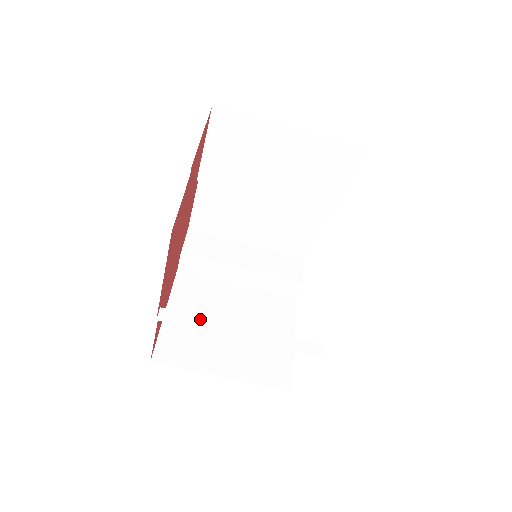
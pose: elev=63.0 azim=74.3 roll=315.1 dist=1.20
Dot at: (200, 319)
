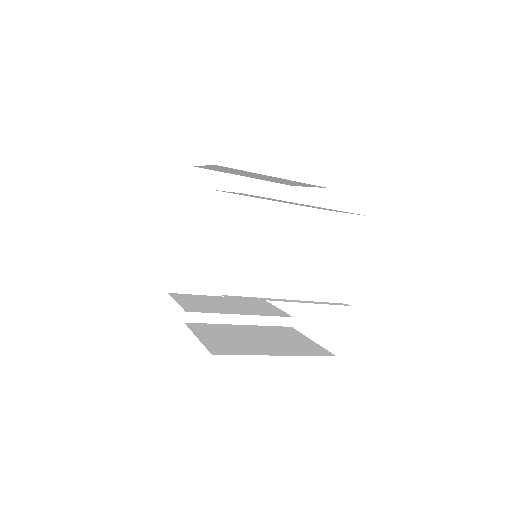
Dot at: (213, 315)
